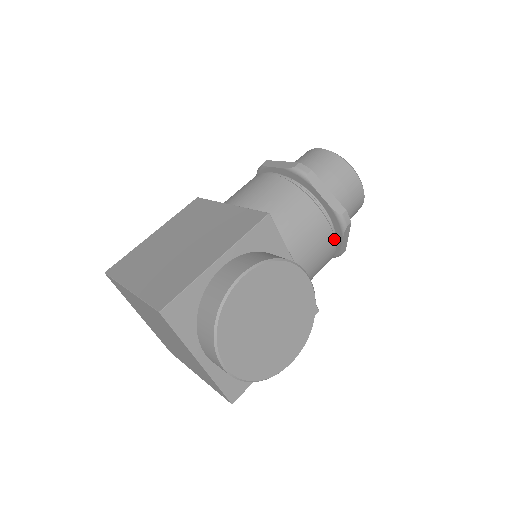
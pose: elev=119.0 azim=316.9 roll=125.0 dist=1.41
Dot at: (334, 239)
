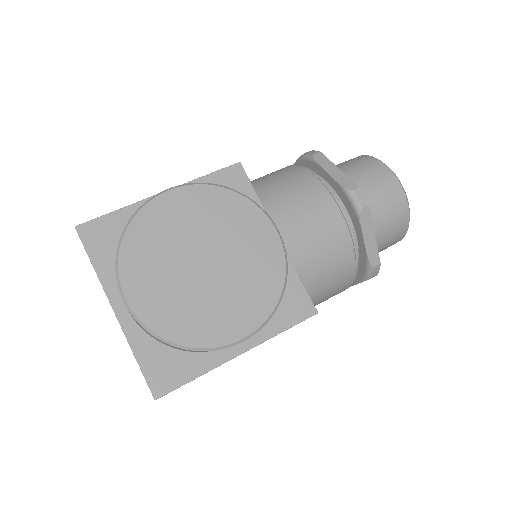
Dot at: (345, 224)
